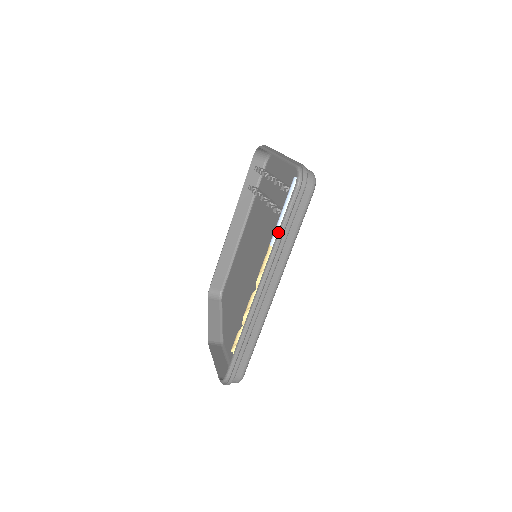
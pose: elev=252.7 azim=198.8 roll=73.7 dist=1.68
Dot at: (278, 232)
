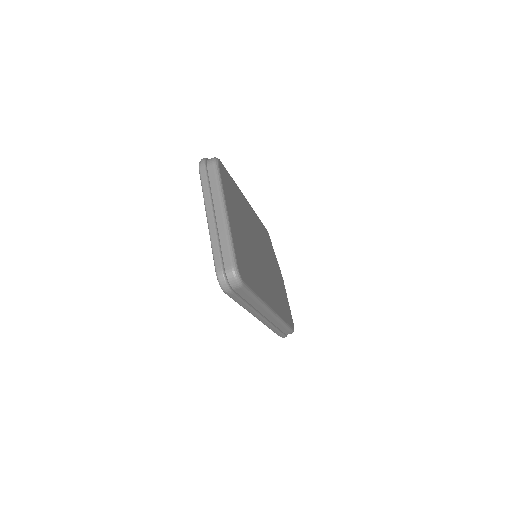
Dot at: occluded
